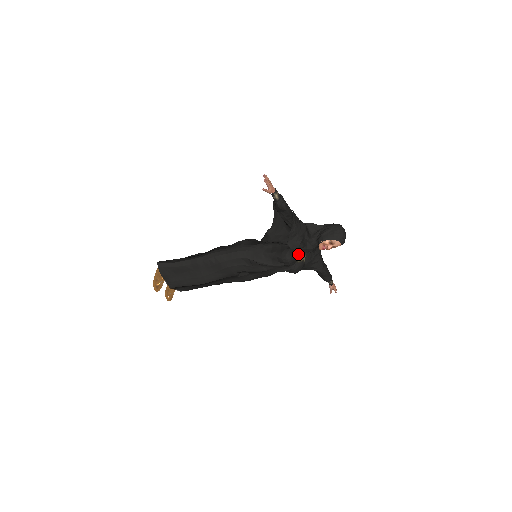
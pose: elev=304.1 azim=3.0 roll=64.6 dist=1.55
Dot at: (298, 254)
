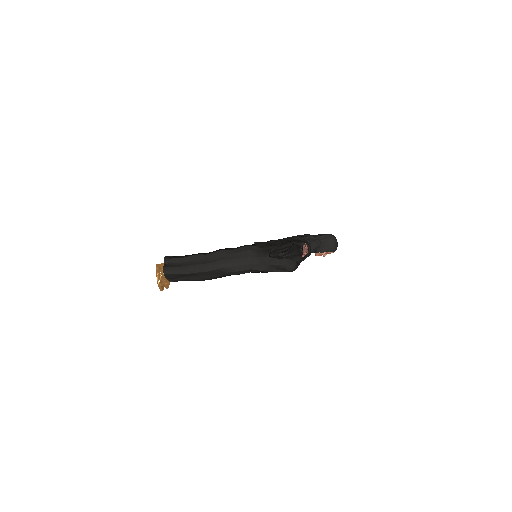
Dot at: occluded
